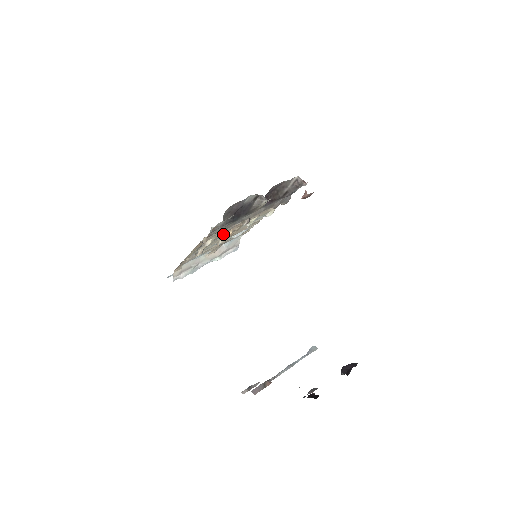
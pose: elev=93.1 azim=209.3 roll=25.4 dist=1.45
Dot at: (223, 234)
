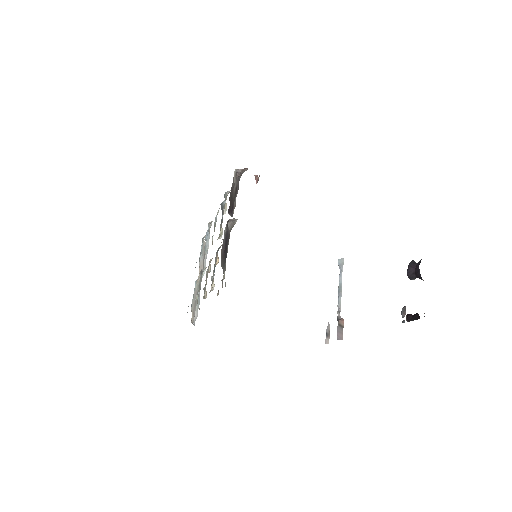
Dot at: occluded
